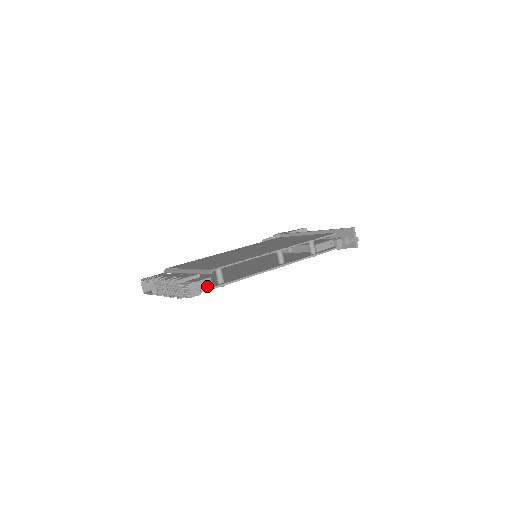
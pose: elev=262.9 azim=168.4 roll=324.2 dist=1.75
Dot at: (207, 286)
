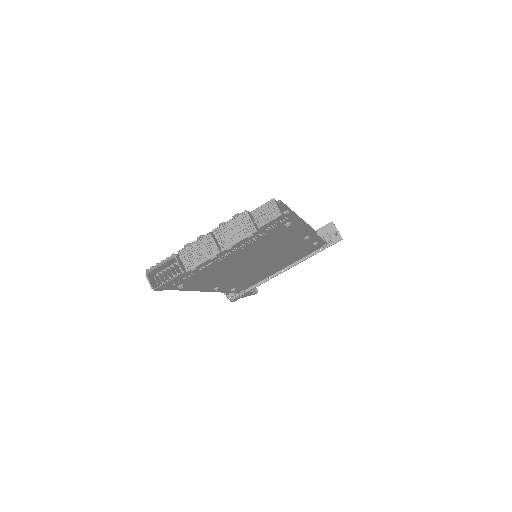
Dot at: occluded
